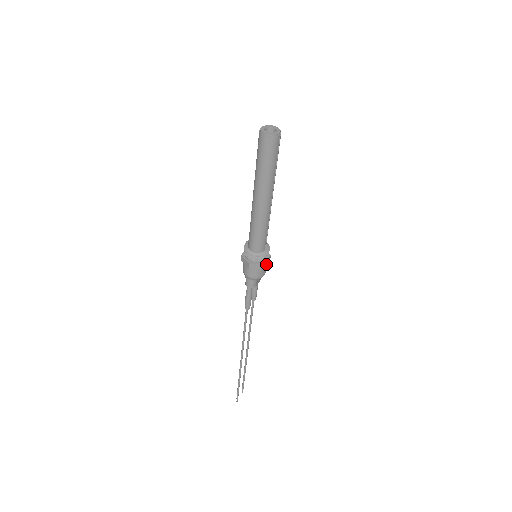
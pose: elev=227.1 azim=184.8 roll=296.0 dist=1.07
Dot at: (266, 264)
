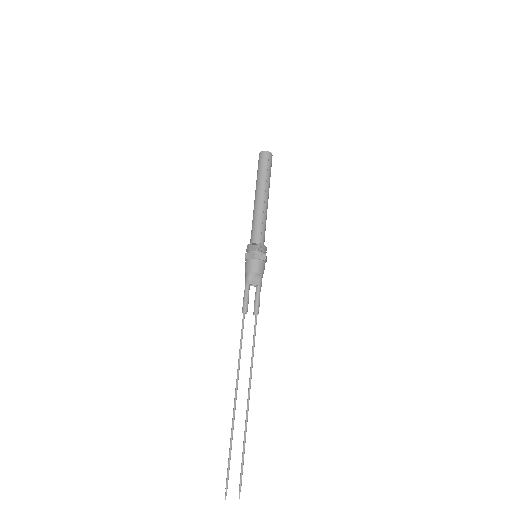
Dot at: (259, 257)
